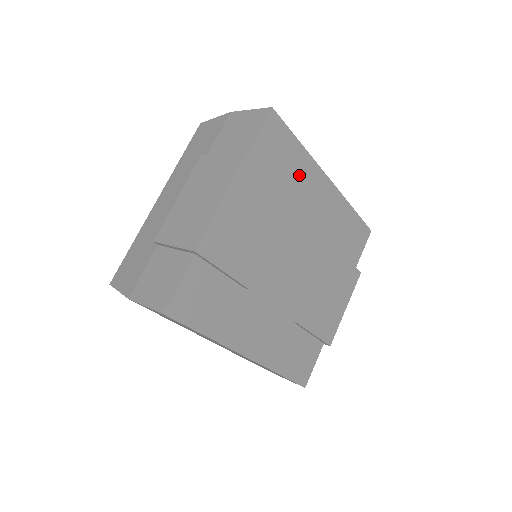
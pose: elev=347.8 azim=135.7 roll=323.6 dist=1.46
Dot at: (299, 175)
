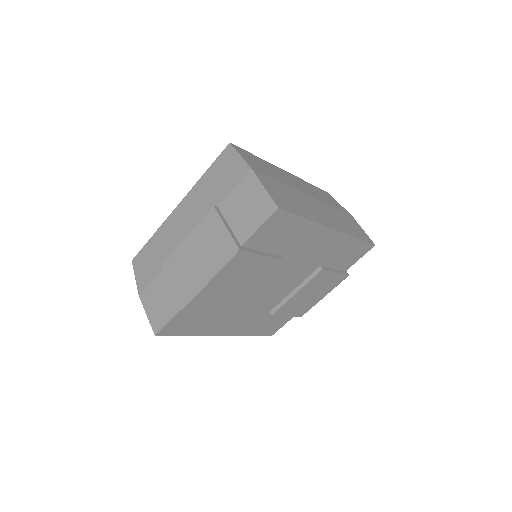
Dot at: (299, 238)
